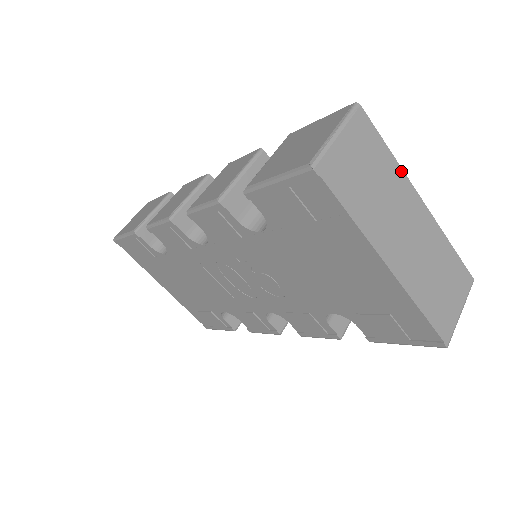
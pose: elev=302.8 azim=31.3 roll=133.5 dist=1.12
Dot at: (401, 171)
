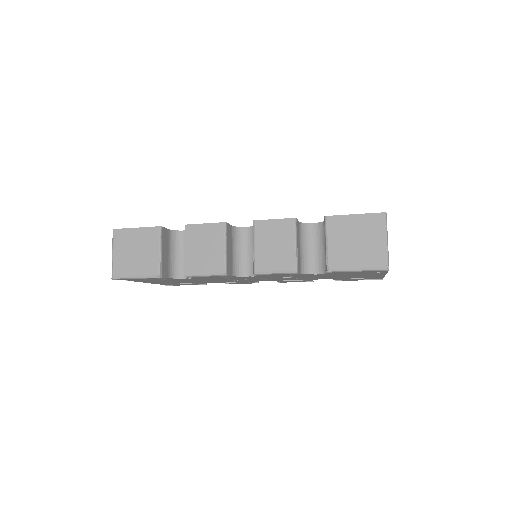
Dot at: occluded
